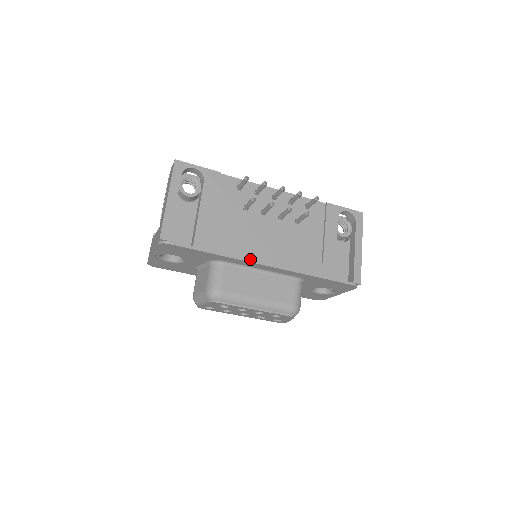
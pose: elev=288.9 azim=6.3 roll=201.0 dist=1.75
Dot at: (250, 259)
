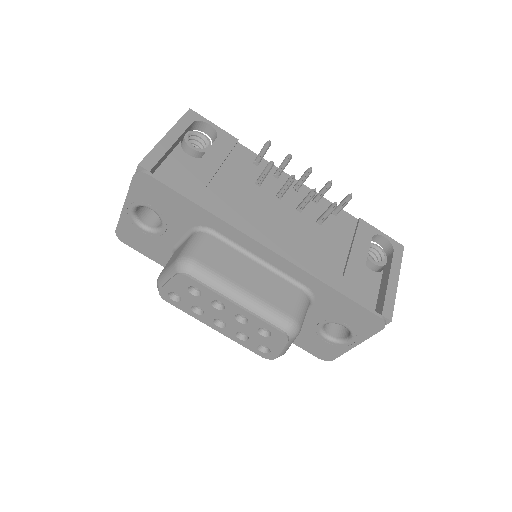
Dot at: (248, 232)
